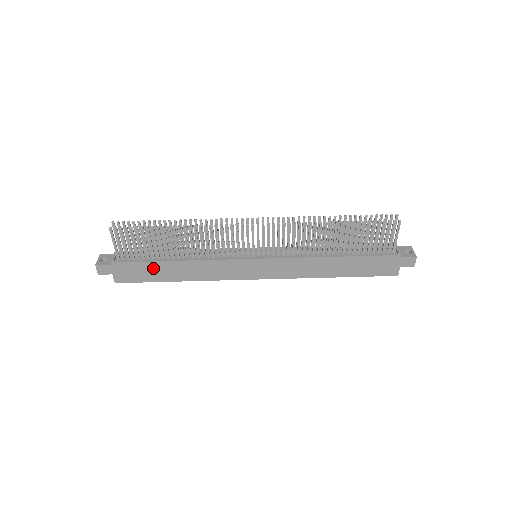
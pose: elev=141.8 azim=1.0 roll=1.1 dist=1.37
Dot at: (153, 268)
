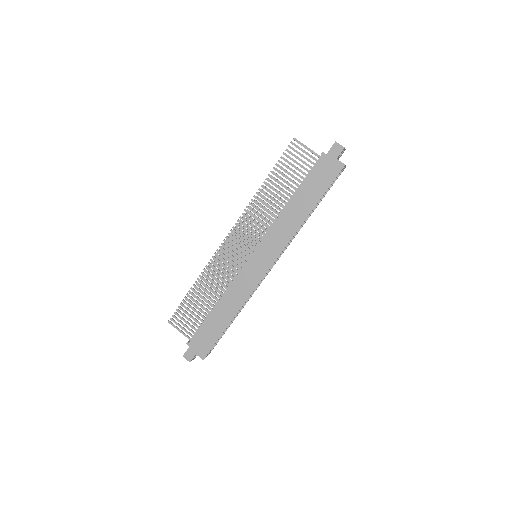
Dot at: (210, 325)
